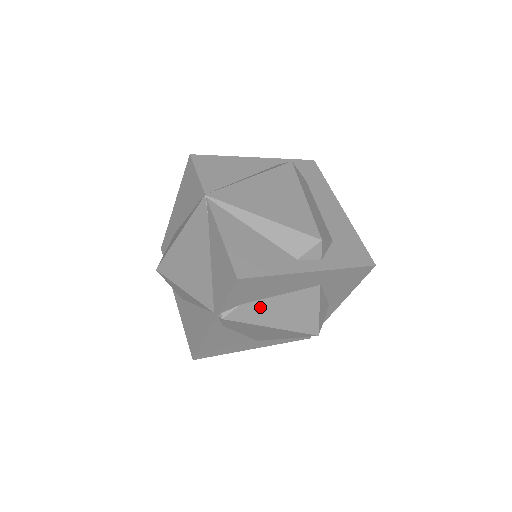
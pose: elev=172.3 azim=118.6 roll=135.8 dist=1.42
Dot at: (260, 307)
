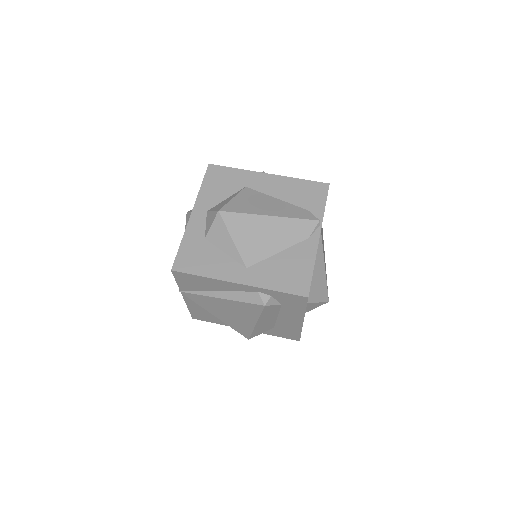
Dot at: occluded
